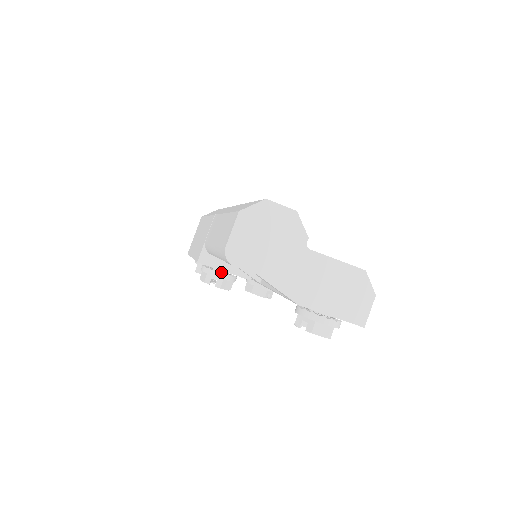
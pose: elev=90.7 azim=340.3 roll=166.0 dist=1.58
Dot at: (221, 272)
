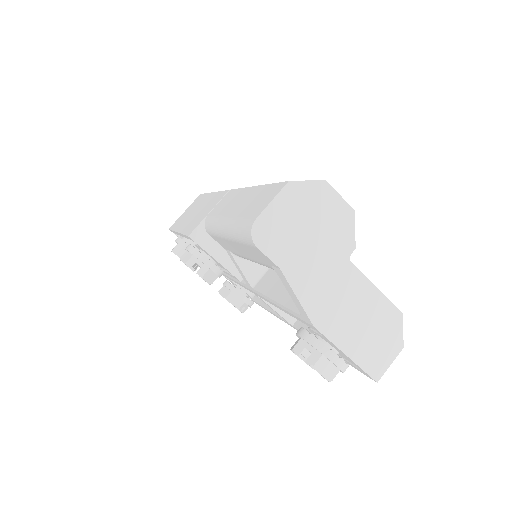
Dot at: occluded
